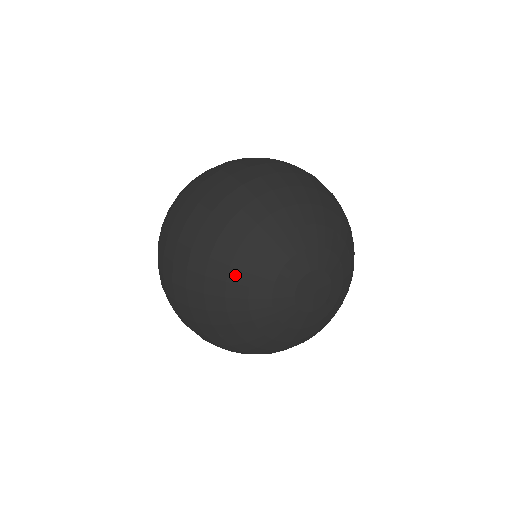
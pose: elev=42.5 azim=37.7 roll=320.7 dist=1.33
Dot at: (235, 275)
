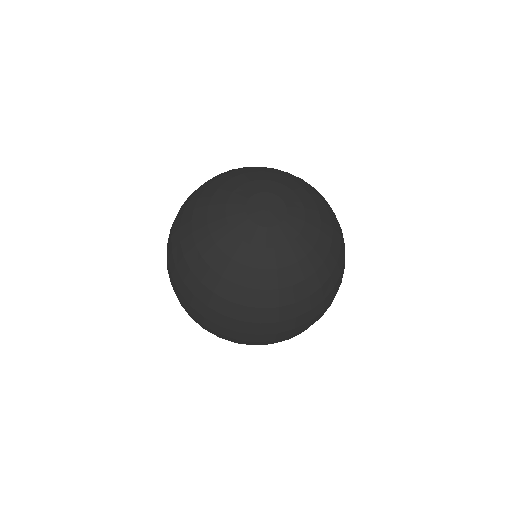
Dot at: (202, 247)
